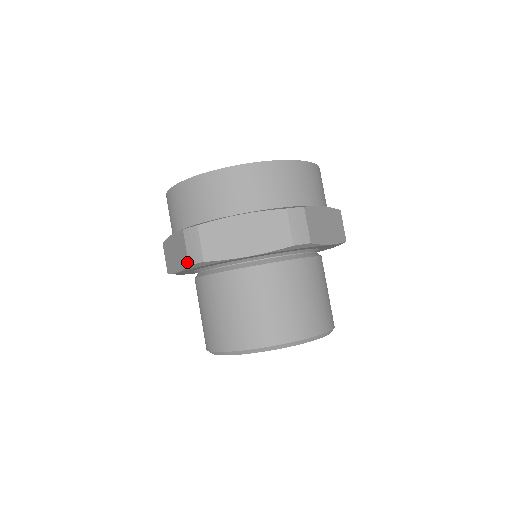
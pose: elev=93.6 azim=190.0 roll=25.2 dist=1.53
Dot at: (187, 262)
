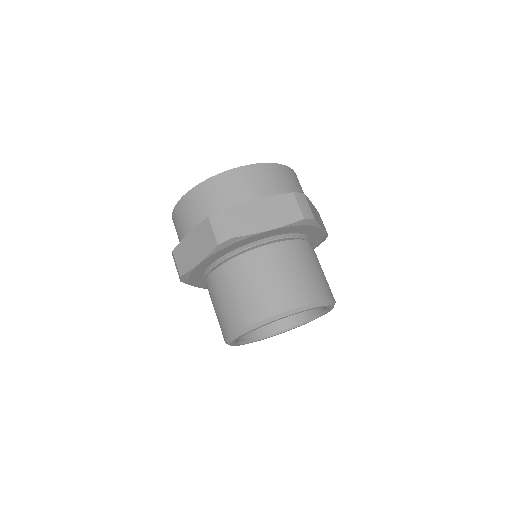
Dot at: (215, 243)
